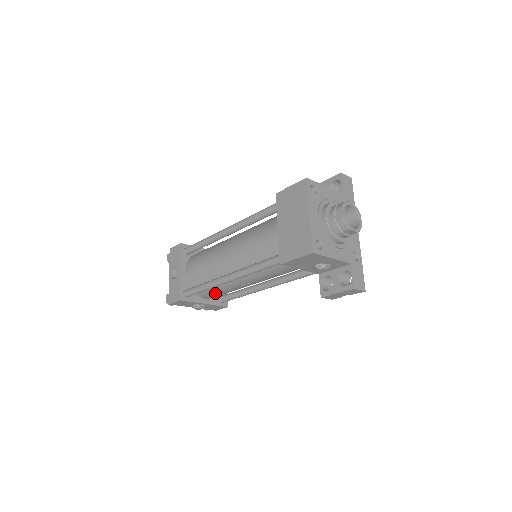
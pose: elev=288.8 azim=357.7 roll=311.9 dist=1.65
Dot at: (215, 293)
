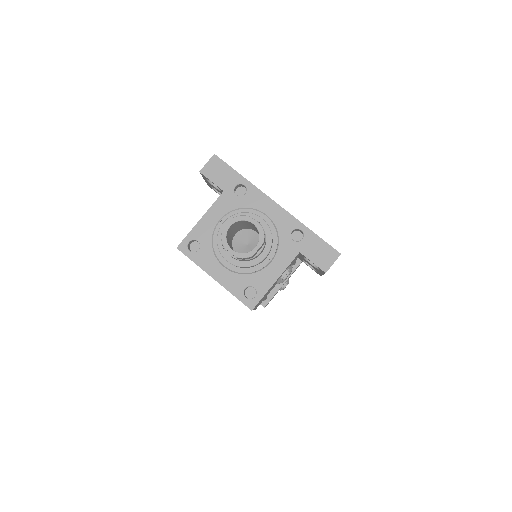
Dot at: occluded
